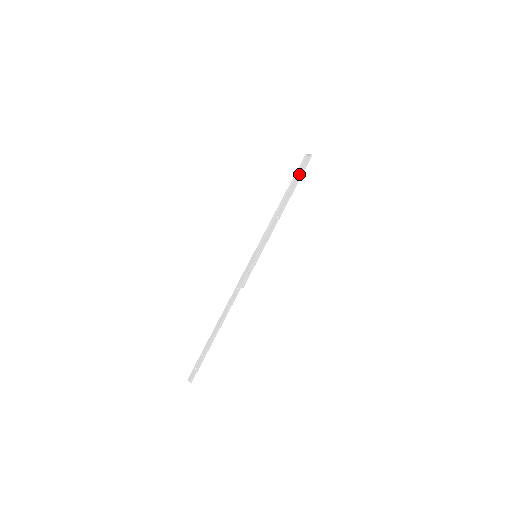
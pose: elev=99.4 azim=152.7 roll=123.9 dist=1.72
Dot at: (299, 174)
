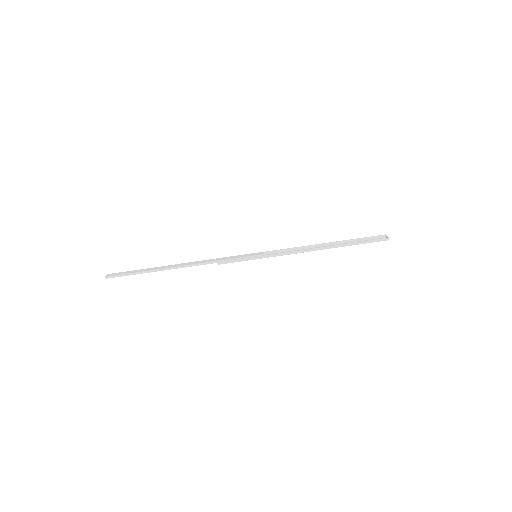
Dot at: occluded
